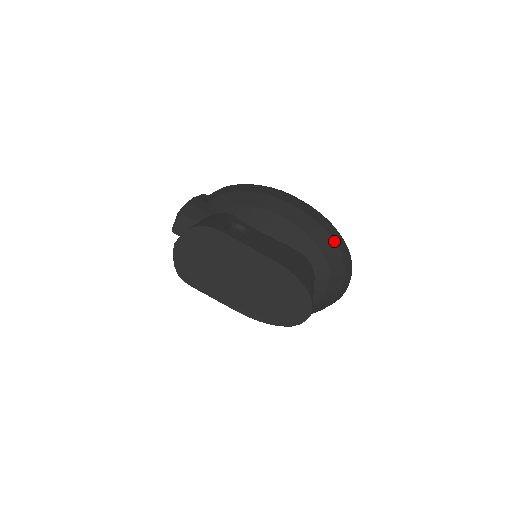
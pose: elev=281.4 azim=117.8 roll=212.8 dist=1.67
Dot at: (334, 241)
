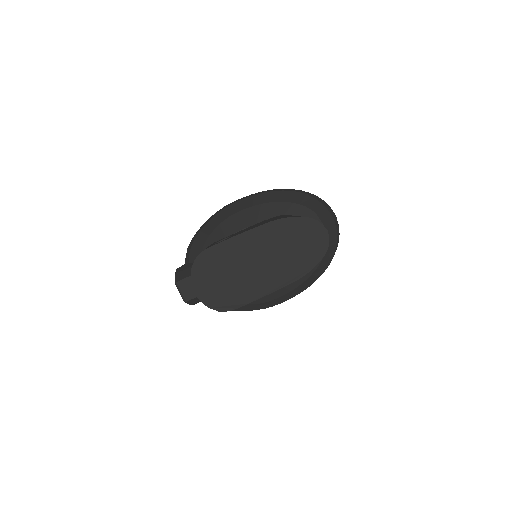
Dot at: (291, 191)
